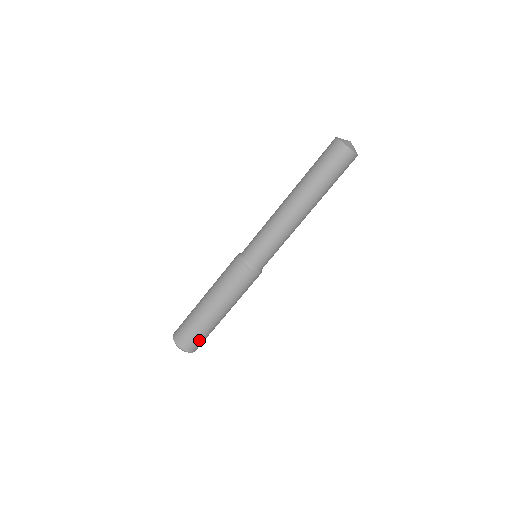
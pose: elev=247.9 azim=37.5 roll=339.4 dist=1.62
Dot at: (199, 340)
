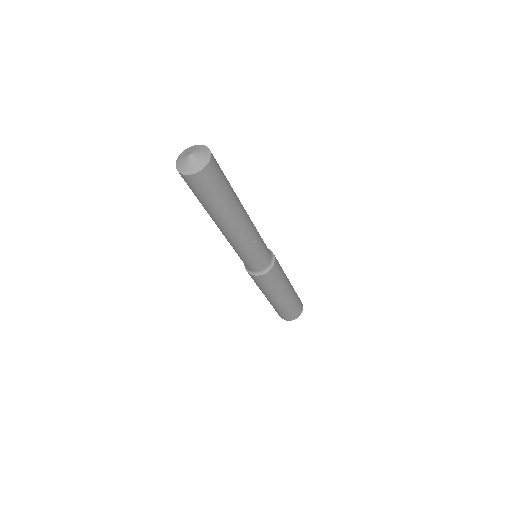
Dot at: (297, 306)
